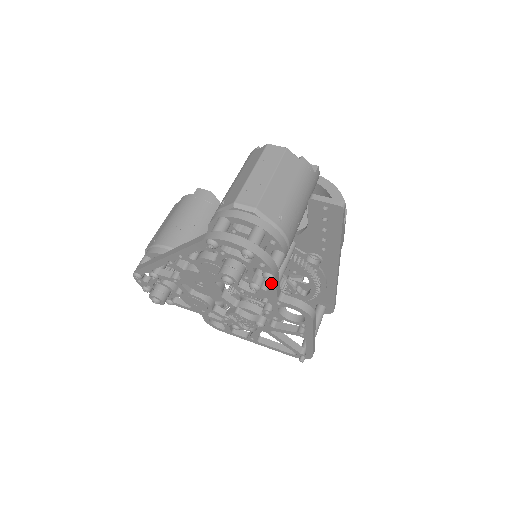
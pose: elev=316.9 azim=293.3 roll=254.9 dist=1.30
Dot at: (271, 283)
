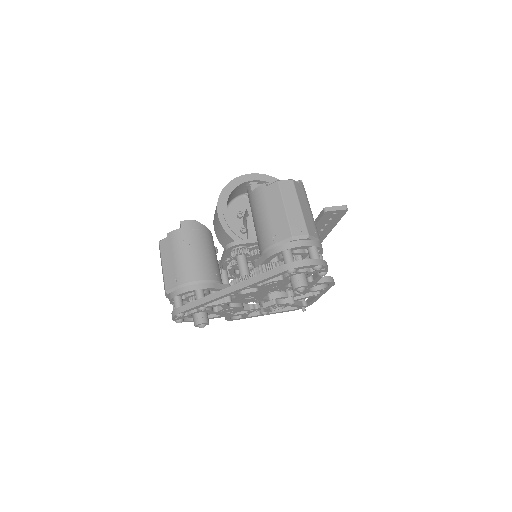
Dot at: occluded
